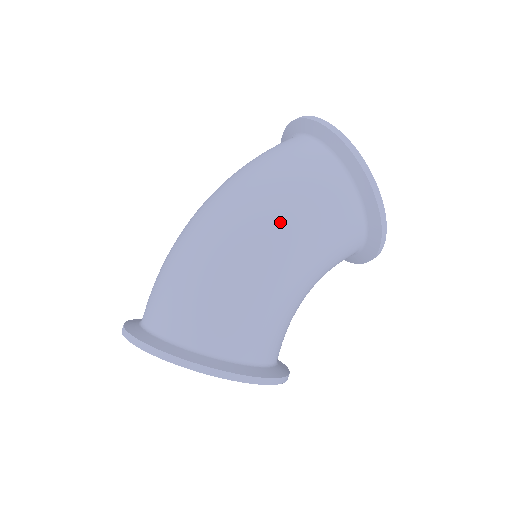
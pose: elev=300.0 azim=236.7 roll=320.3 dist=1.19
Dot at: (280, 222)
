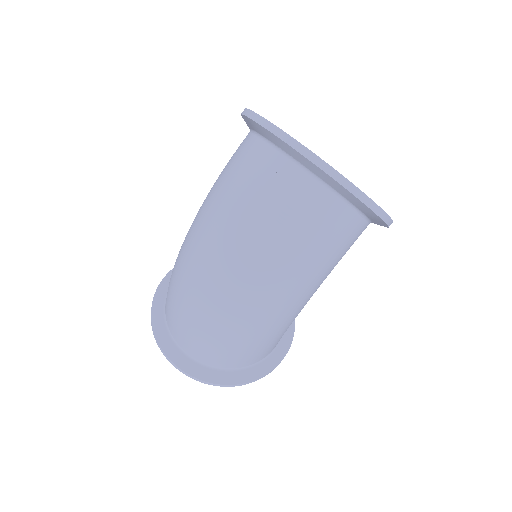
Dot at: (310, 290)
